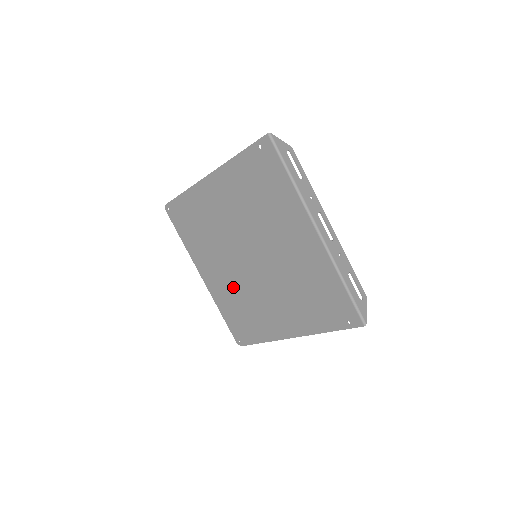
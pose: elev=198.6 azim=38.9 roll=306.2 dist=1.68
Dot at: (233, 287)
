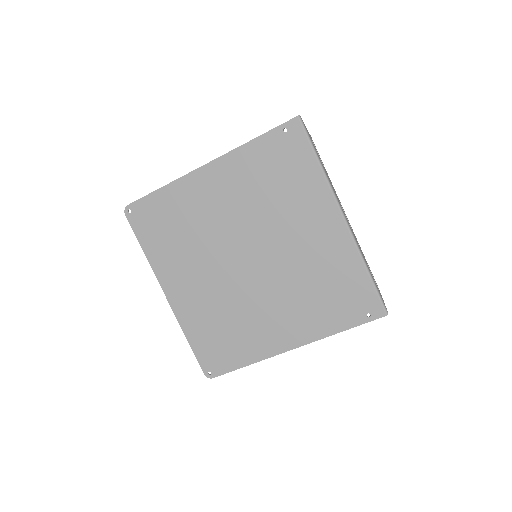
Dot at: (214, 300)
